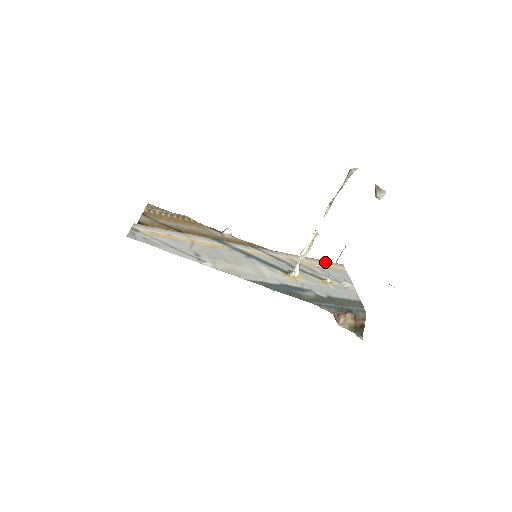
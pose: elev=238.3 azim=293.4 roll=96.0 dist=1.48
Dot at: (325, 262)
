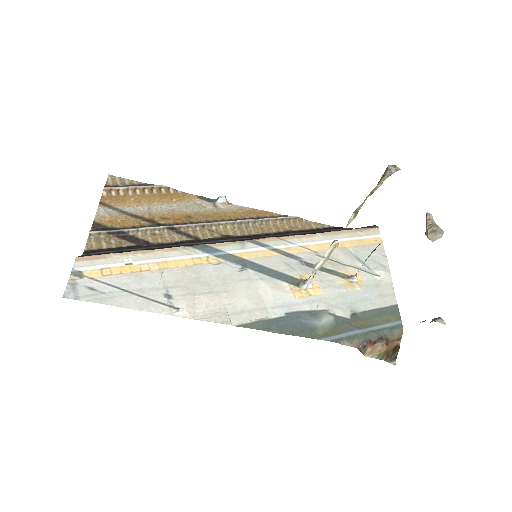
Dot at: (353, 233)
